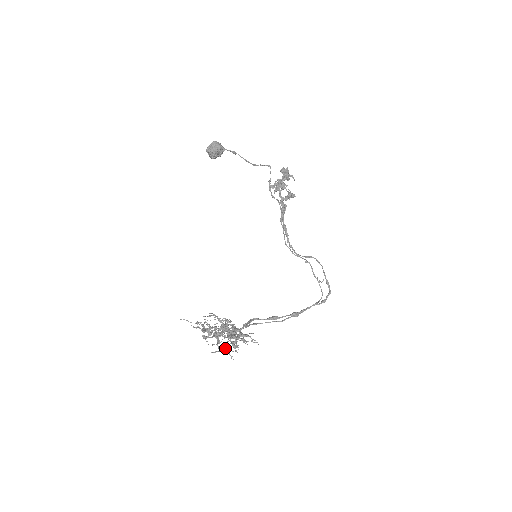
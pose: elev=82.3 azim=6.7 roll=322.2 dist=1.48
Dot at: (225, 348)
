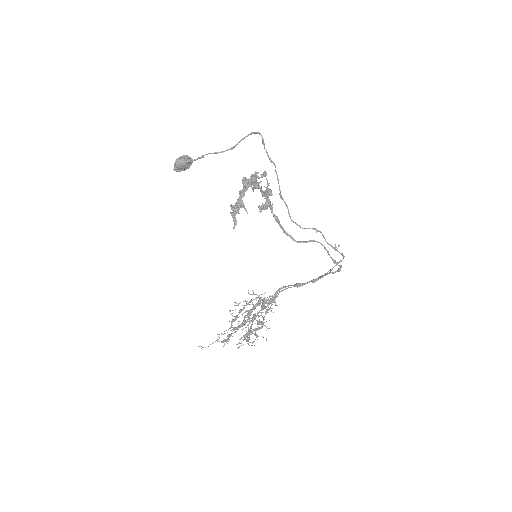
Dot at: occluded
